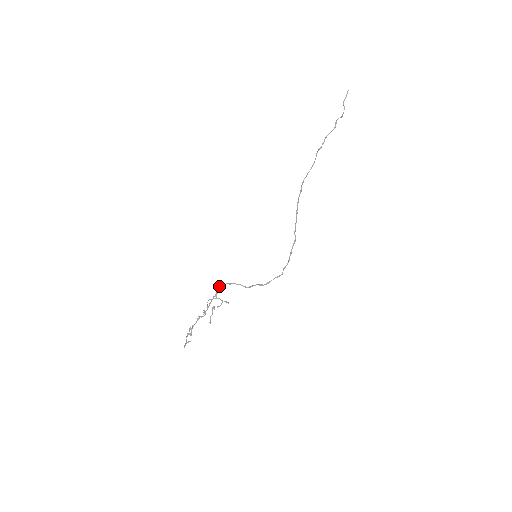
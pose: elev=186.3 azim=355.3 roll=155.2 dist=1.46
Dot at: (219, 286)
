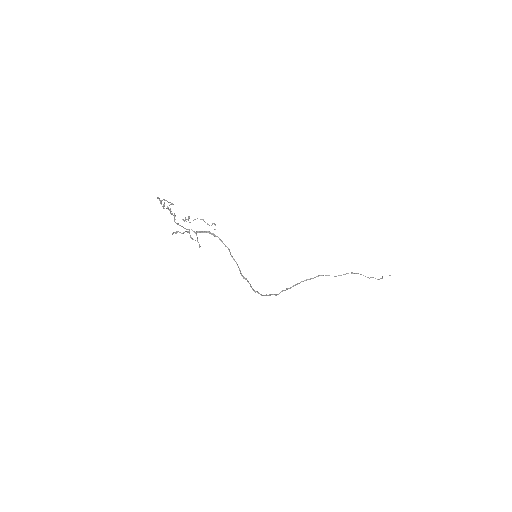
Dot at: occluded
